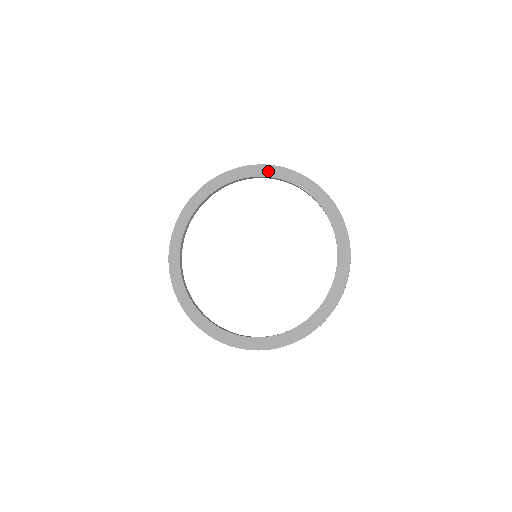
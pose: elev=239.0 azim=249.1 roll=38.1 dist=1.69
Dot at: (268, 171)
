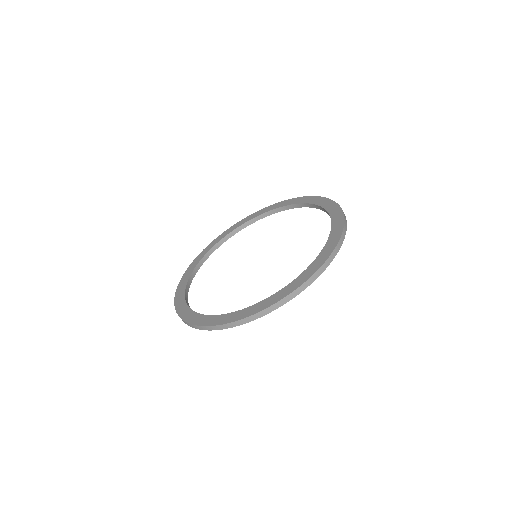
Dot at: (283, 204)
